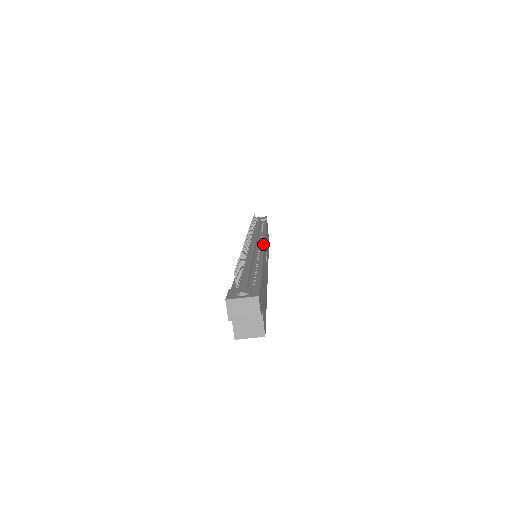
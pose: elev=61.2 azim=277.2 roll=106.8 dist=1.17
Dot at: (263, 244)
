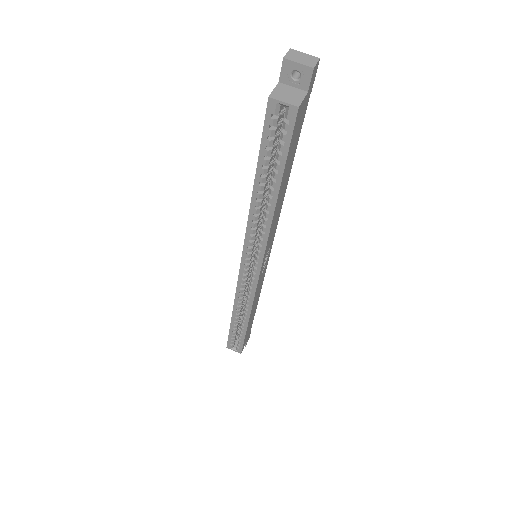
Dot at: occluded
